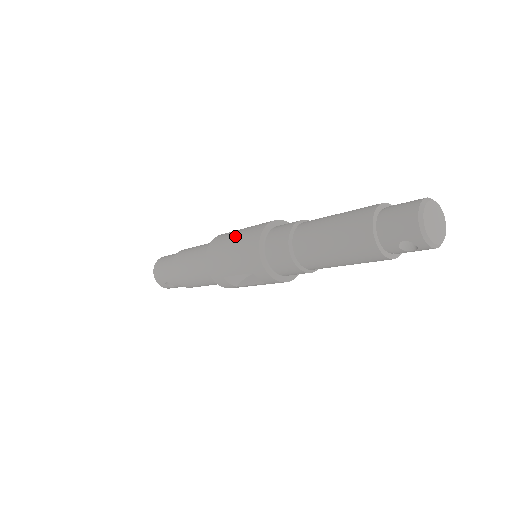
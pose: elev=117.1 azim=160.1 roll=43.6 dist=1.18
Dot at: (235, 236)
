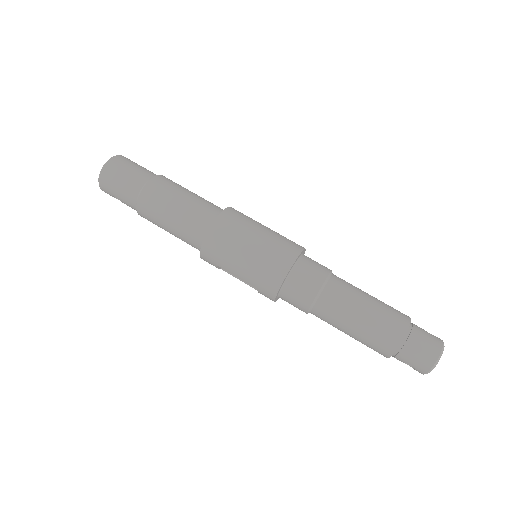
Dot at: (253, 244)
